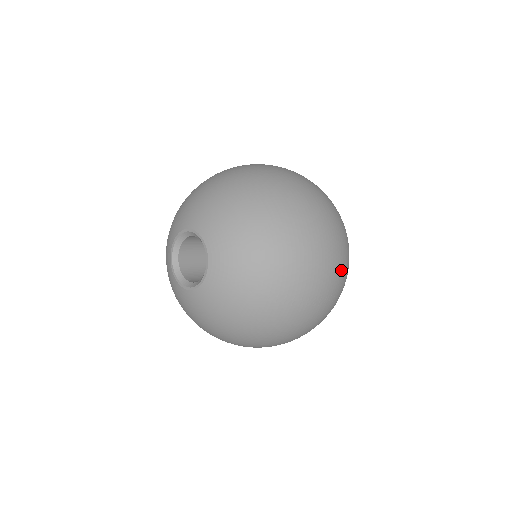
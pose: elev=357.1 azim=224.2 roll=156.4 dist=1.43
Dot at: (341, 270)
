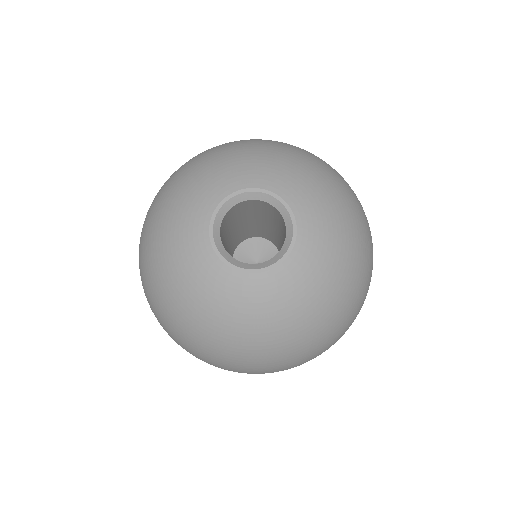
Dot at: occluded
